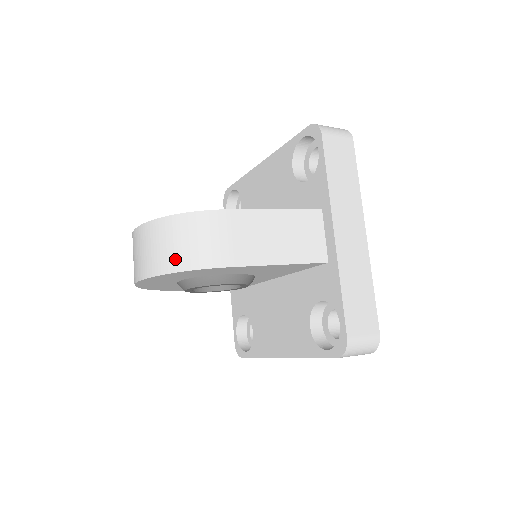
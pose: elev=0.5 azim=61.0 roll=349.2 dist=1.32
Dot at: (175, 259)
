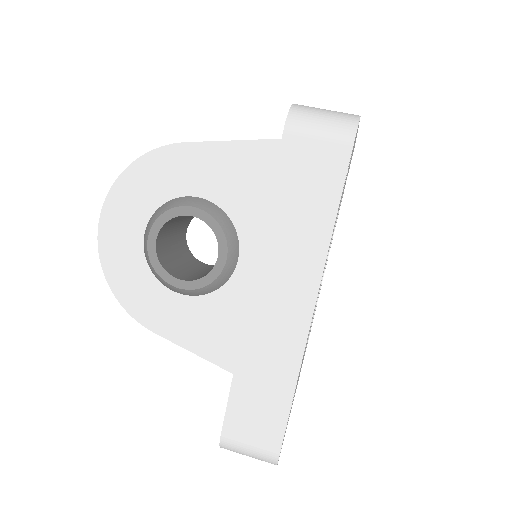
Dot at: occluded
